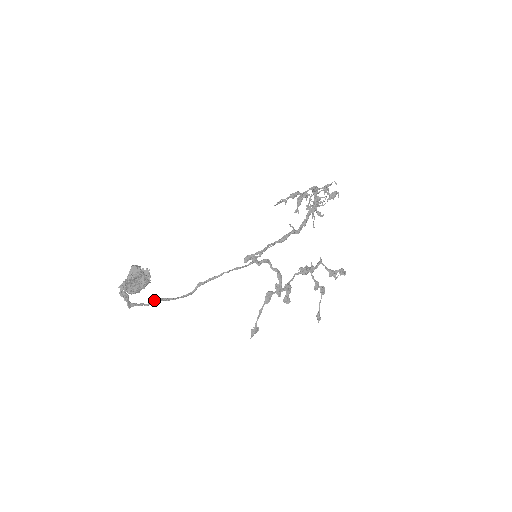
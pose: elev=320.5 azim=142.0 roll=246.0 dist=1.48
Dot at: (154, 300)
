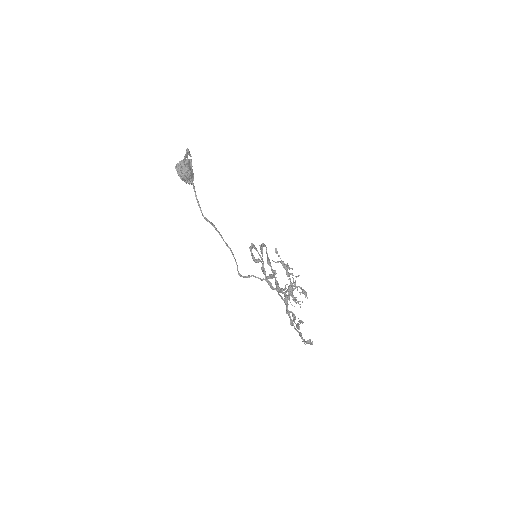
Dot at: (193, 183)
